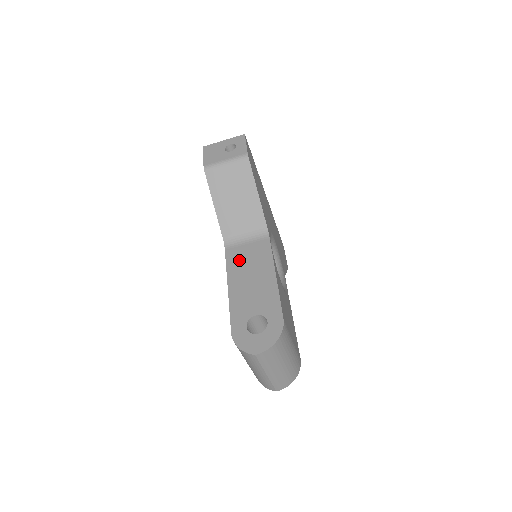
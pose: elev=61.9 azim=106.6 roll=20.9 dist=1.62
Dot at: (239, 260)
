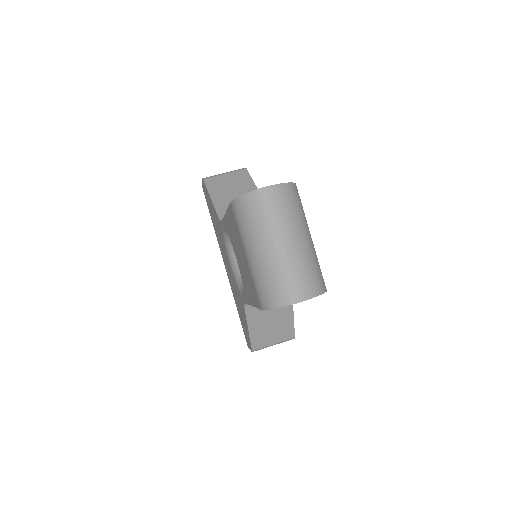
Dot at: occluded
